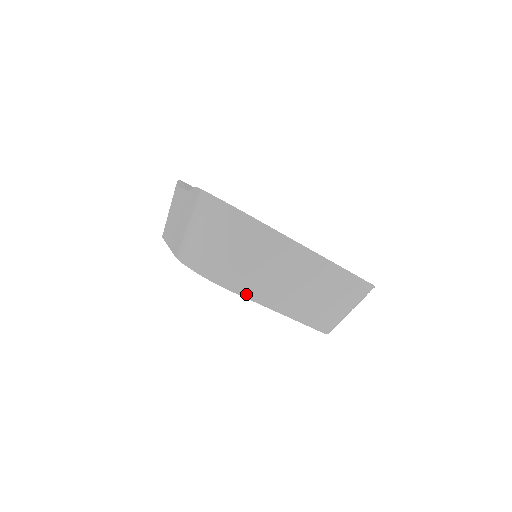
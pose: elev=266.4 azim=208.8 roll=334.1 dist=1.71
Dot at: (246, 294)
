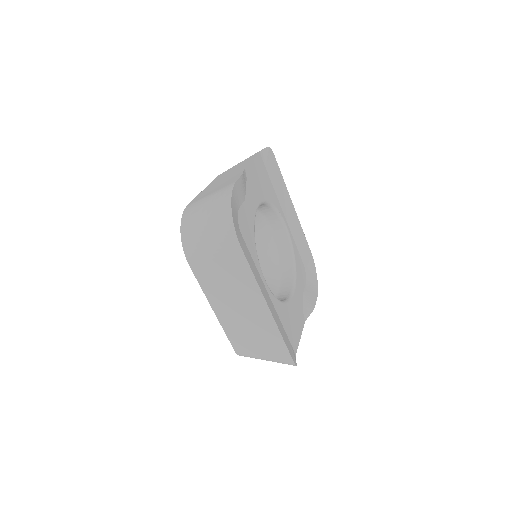
Dot at: (199, 278)
